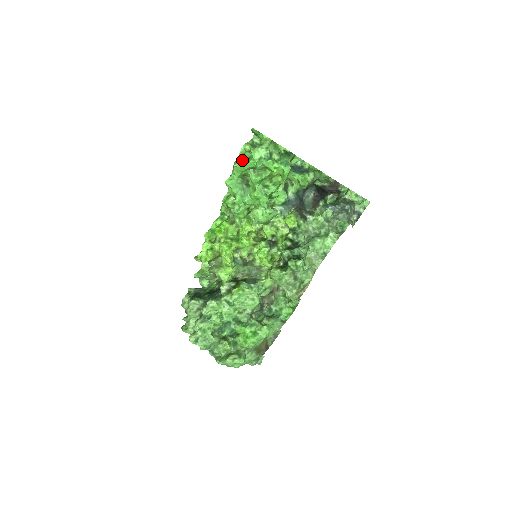
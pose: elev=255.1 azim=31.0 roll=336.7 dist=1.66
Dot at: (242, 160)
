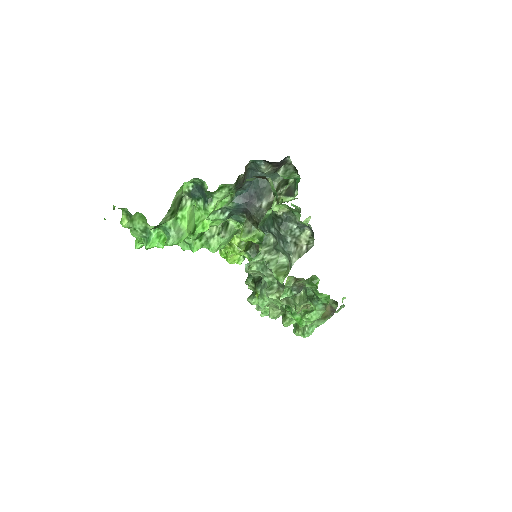
Dot at: occluded
